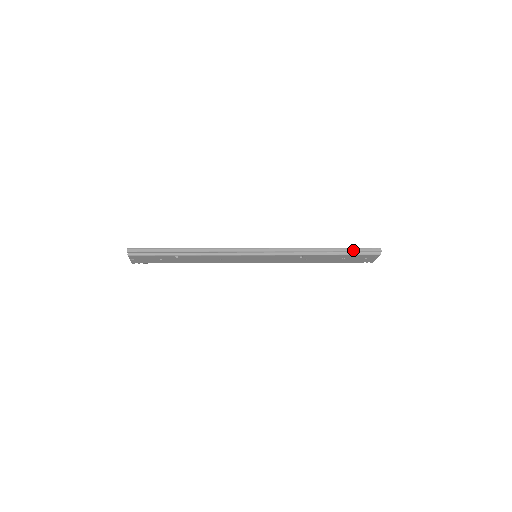
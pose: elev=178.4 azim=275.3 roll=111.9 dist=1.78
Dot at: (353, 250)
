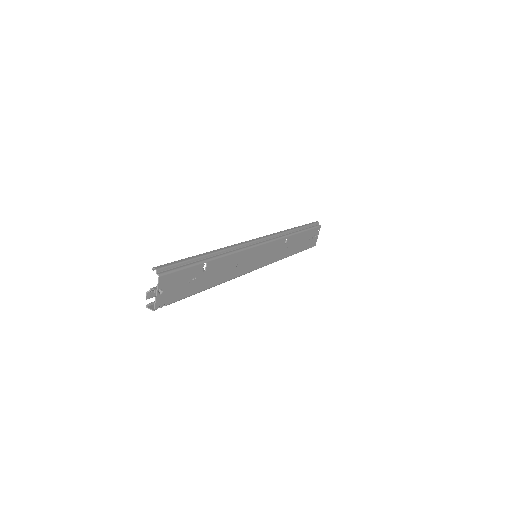
Dot at: (307, 225)
